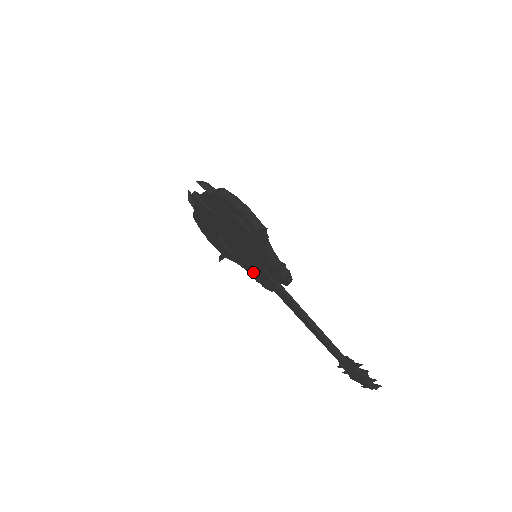
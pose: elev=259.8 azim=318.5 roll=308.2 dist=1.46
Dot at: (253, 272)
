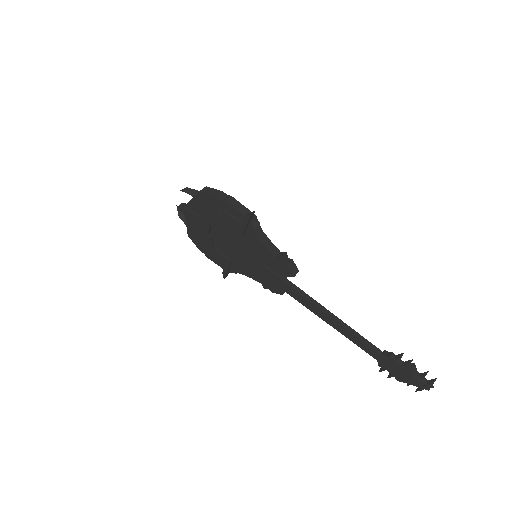
Dot at: (258, 277)
